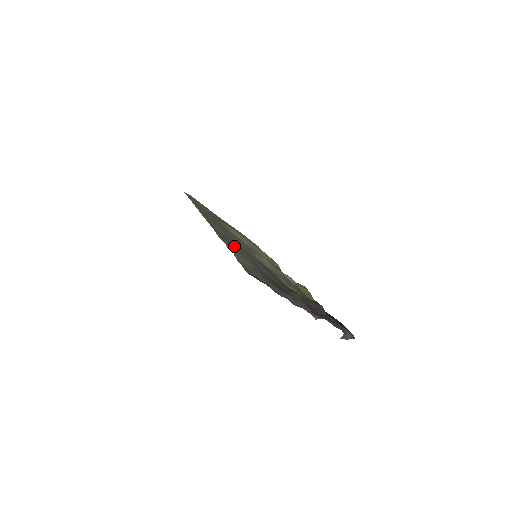
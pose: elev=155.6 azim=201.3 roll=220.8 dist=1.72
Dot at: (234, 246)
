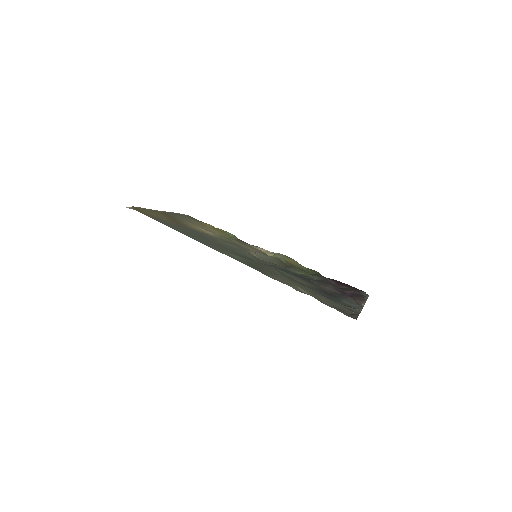
Dot at: (274, 274)
